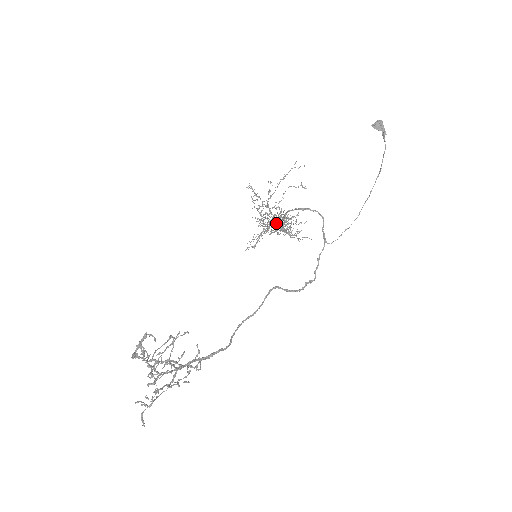
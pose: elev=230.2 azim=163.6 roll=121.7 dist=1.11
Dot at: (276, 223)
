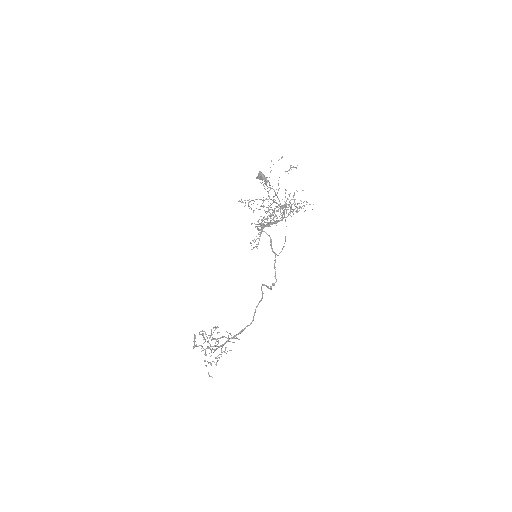
Dot at: occluded
